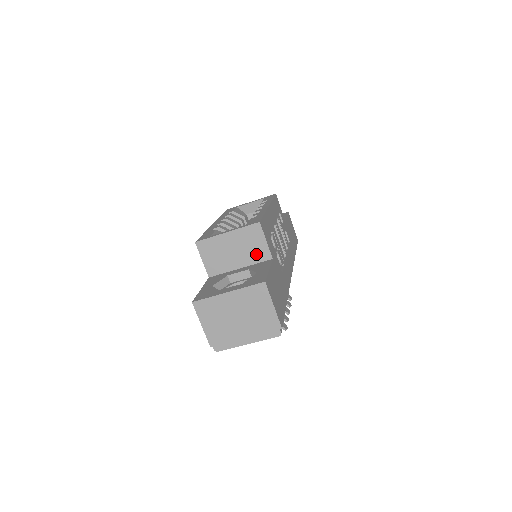
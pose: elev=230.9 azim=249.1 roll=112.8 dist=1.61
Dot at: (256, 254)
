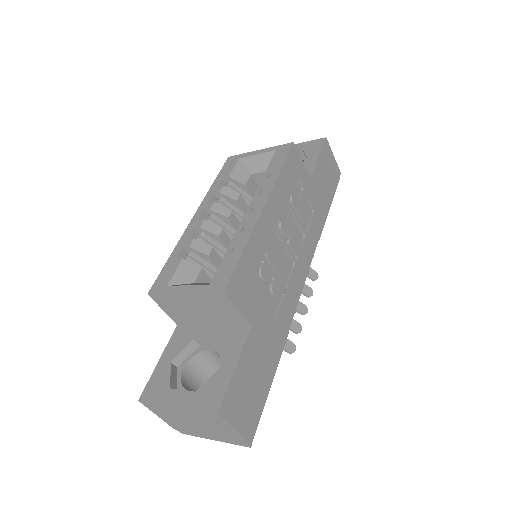
Dot at: (228, 319)
